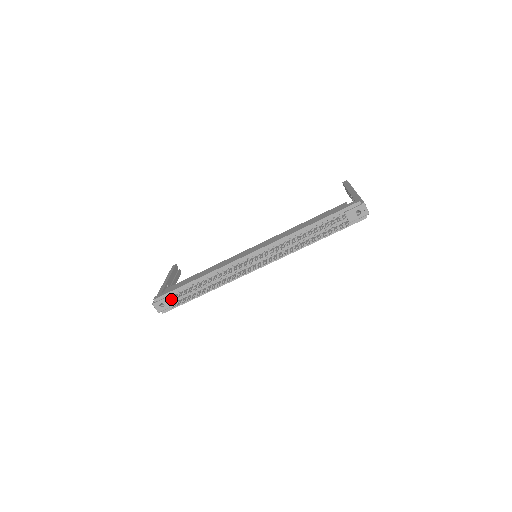
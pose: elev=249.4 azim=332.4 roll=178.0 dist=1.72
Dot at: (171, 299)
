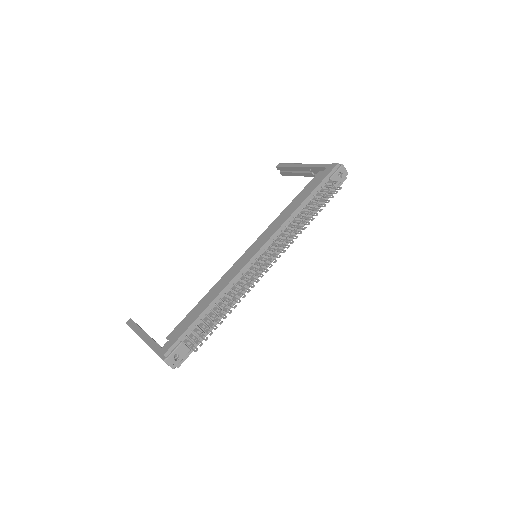
Dot at: (190, 342)
